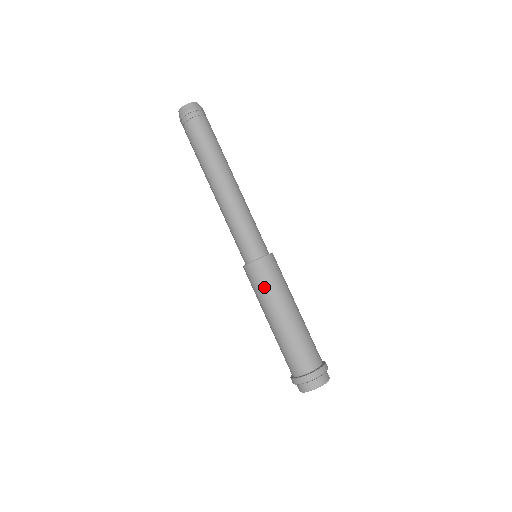
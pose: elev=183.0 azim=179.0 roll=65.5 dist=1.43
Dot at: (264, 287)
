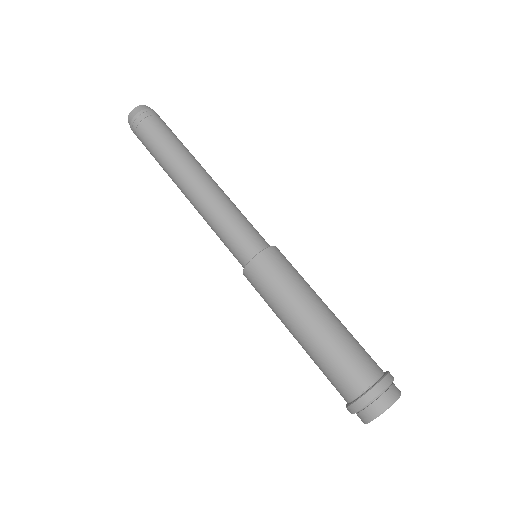
Dot at: (283, 280)
